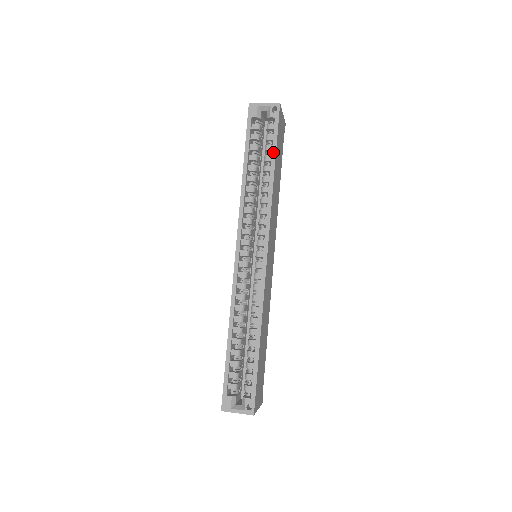
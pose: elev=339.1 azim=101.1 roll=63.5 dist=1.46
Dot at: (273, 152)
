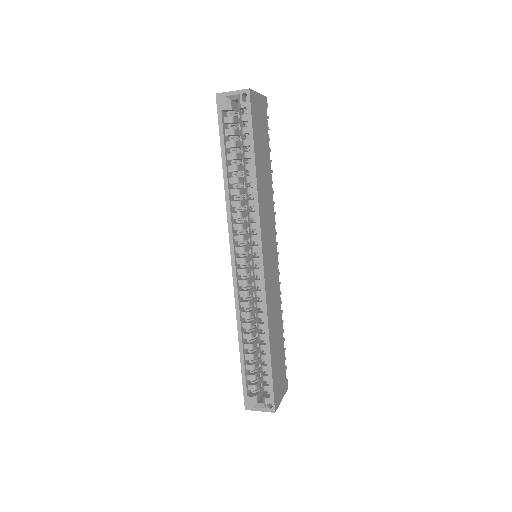
Dot at: (251, 149)
